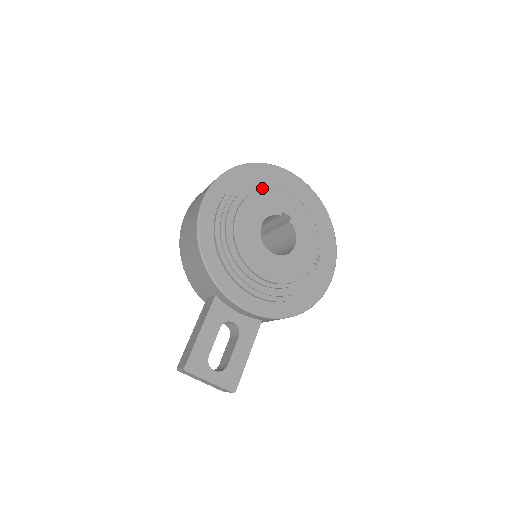
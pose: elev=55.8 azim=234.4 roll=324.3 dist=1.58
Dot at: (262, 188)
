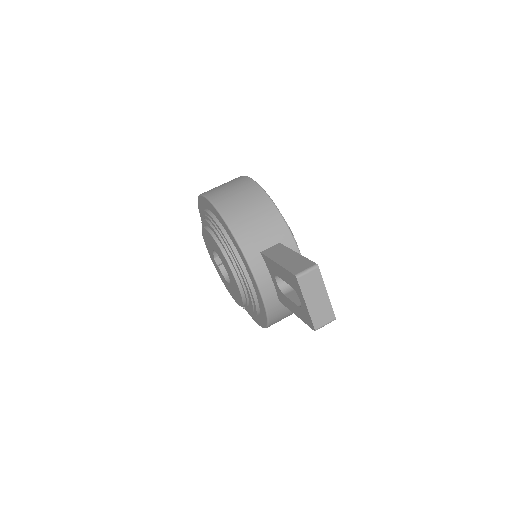
Dot at: occluded
